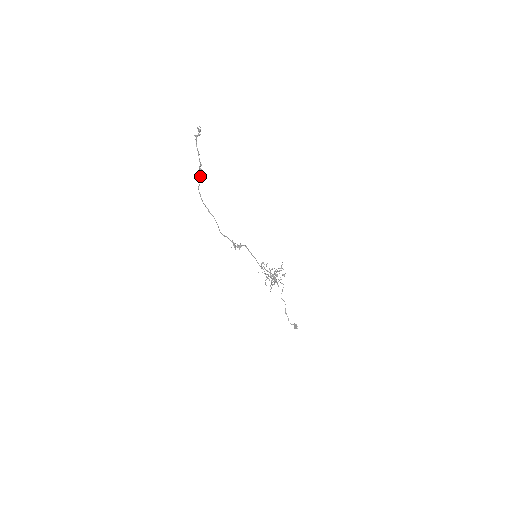
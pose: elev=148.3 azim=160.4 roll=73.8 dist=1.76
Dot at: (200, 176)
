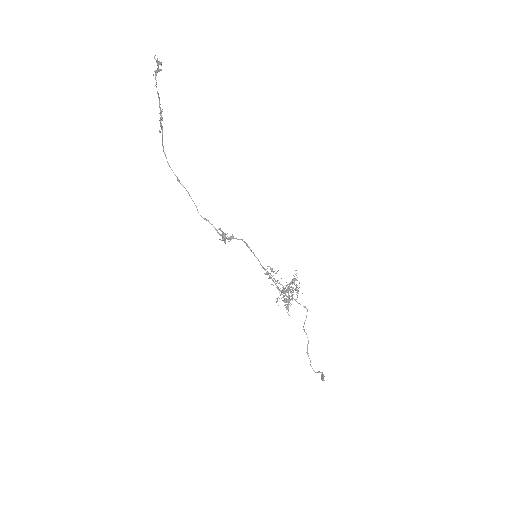
Dot at: (161, 127)
